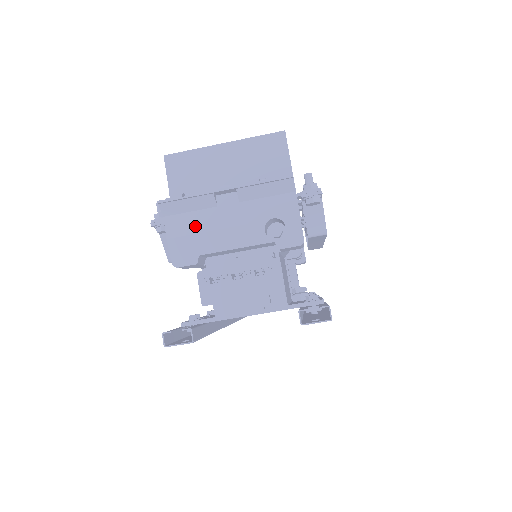
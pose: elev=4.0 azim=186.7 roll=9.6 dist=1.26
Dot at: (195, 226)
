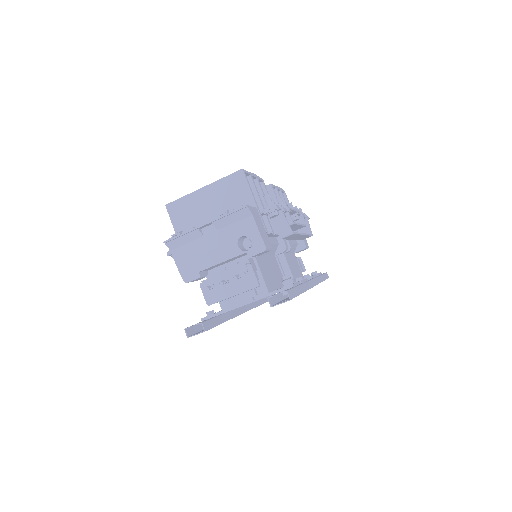
Dot at: (192, 253)
